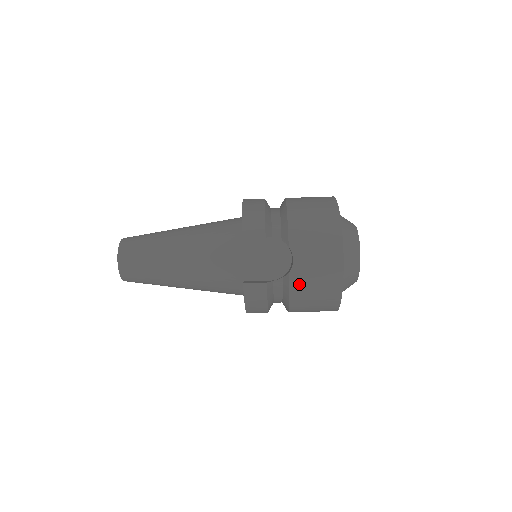
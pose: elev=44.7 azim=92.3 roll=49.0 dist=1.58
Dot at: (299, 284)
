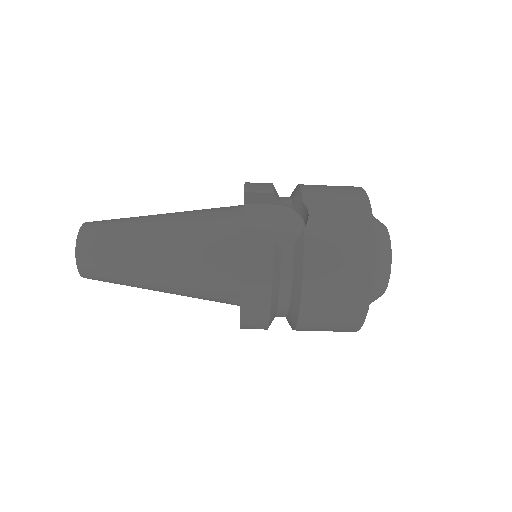
Dot at: (317, 245)
